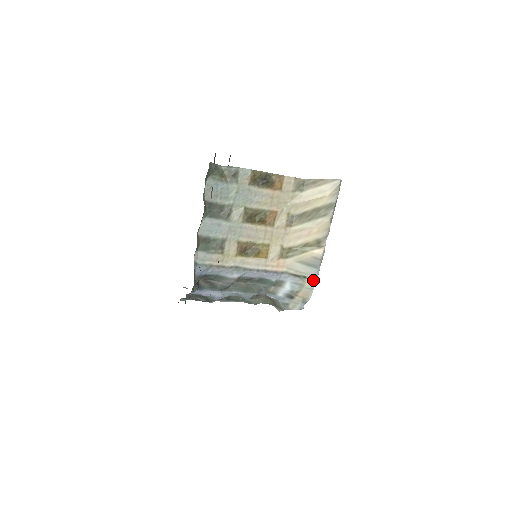
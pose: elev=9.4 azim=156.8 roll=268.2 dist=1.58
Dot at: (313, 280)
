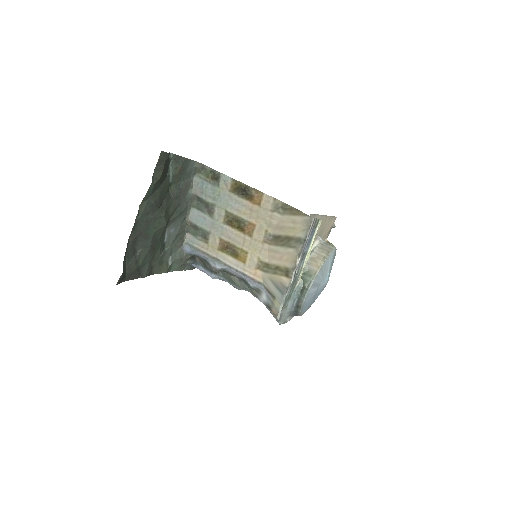
Dot at: (280, 304)
